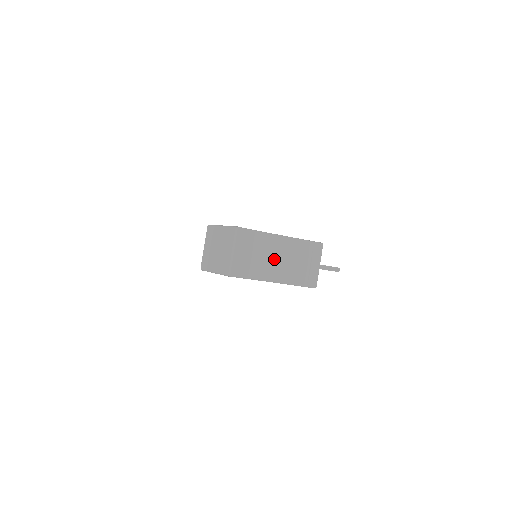
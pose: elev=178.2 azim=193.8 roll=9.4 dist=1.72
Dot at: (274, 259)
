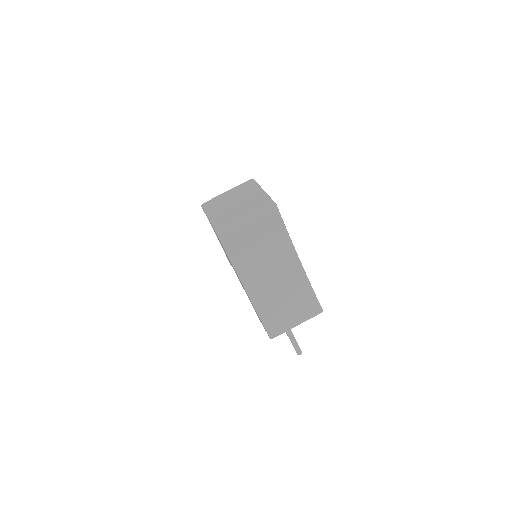
Dot at: (270, 271)
